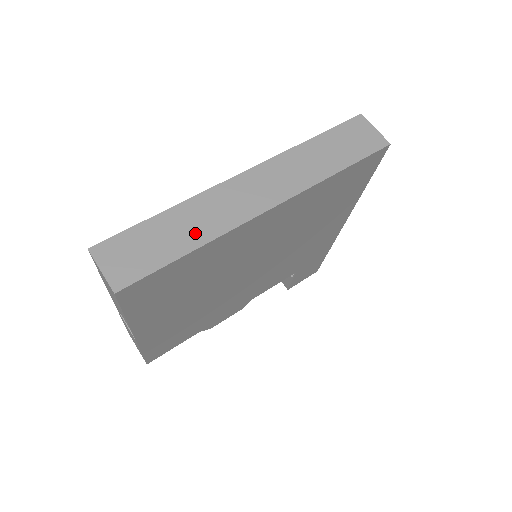
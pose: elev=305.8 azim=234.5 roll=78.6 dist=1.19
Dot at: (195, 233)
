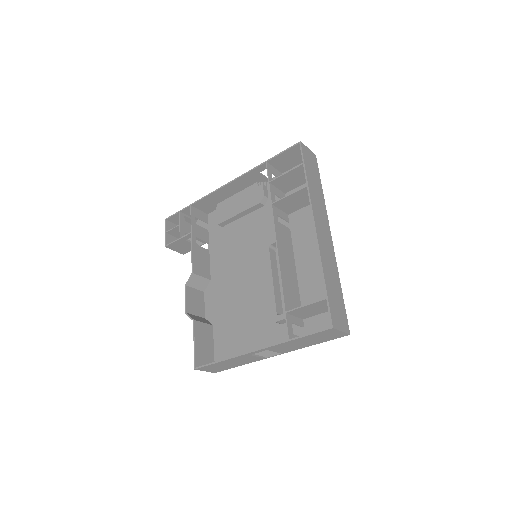
Dot at: (335, 276)
